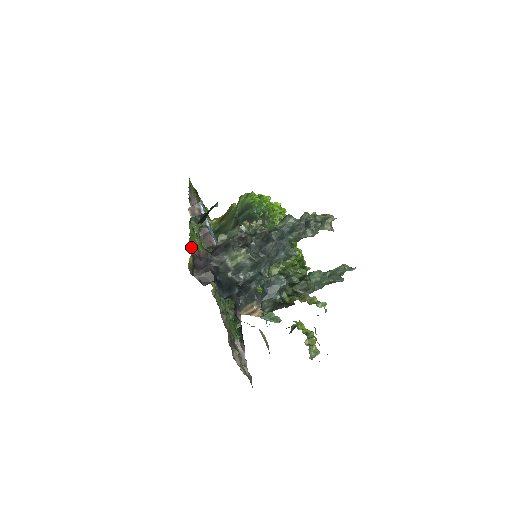
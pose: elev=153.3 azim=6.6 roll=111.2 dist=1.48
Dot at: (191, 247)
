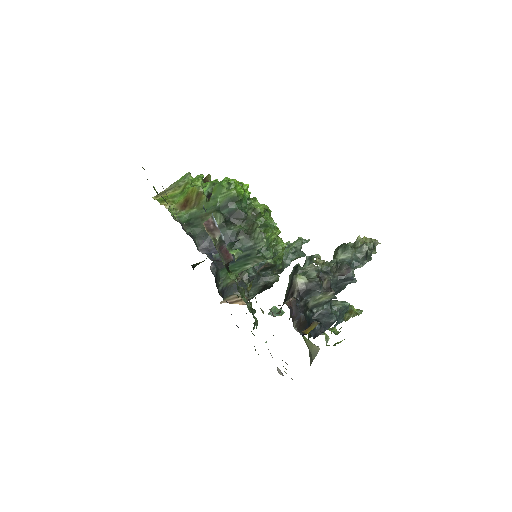
Dot at: occluded
